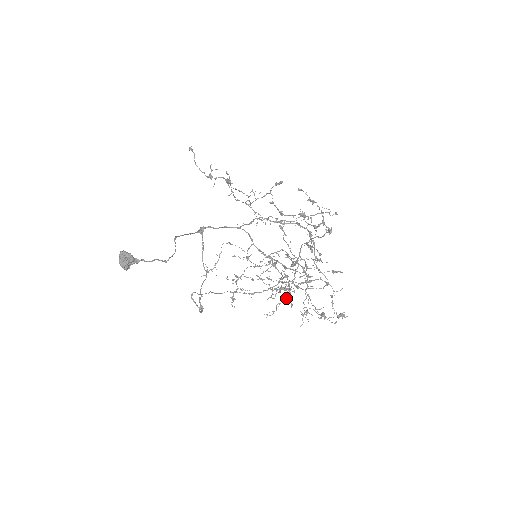
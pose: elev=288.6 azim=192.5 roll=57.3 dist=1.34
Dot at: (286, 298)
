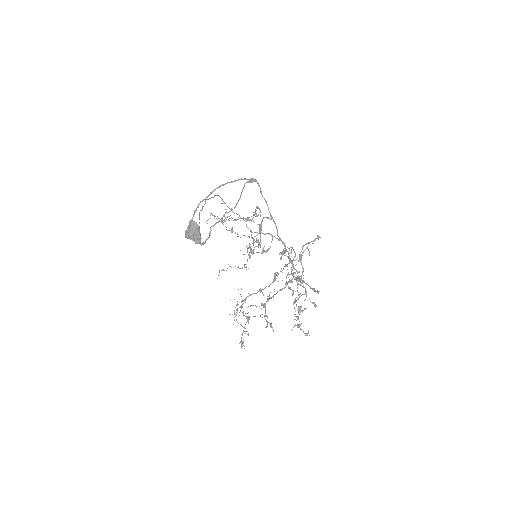
Dot at: occluded
